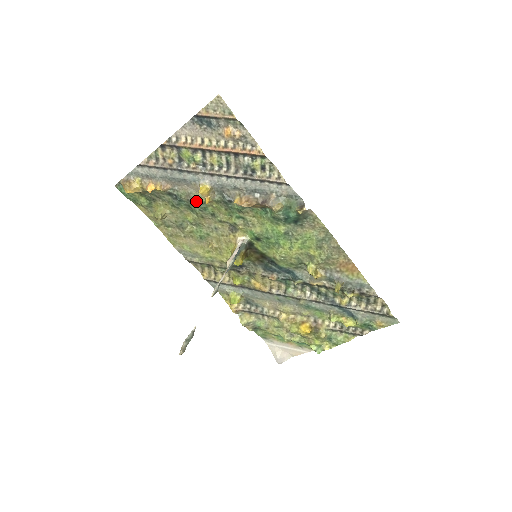
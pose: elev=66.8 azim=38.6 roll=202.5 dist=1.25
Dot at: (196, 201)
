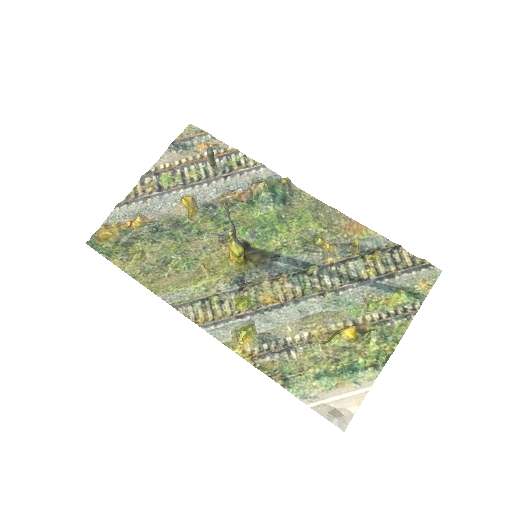
Dot at: (179, 224)
